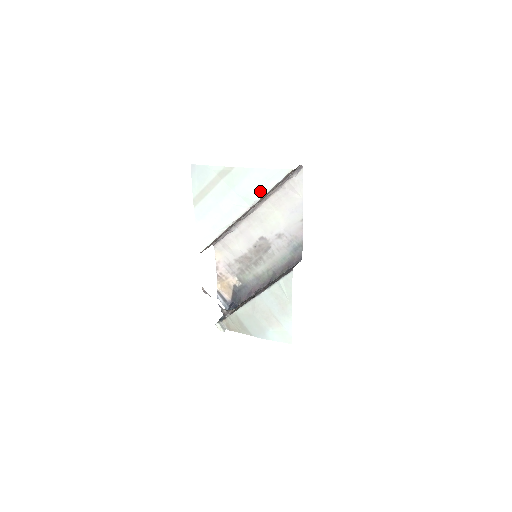
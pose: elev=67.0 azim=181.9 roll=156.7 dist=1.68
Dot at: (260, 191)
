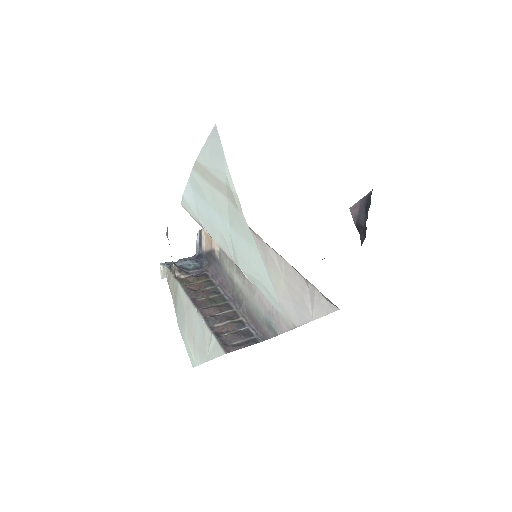
Dot at: (249, 273)
